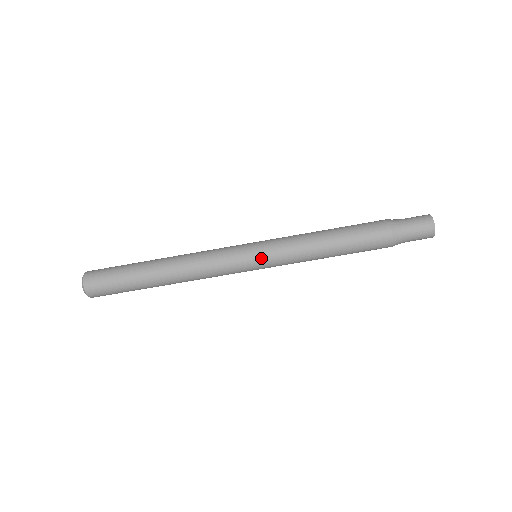
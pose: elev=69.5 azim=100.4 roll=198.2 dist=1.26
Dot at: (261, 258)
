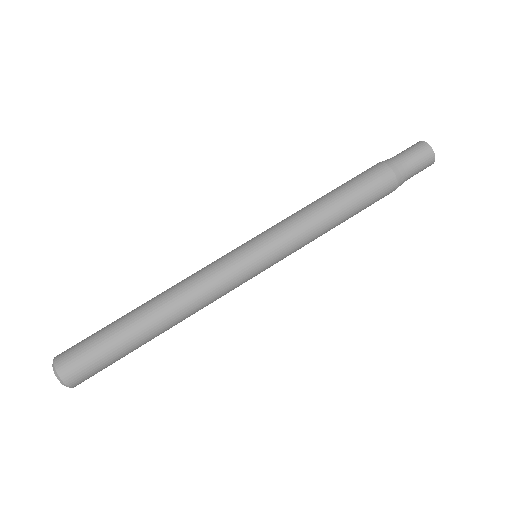
Dot at: (255, 240)
